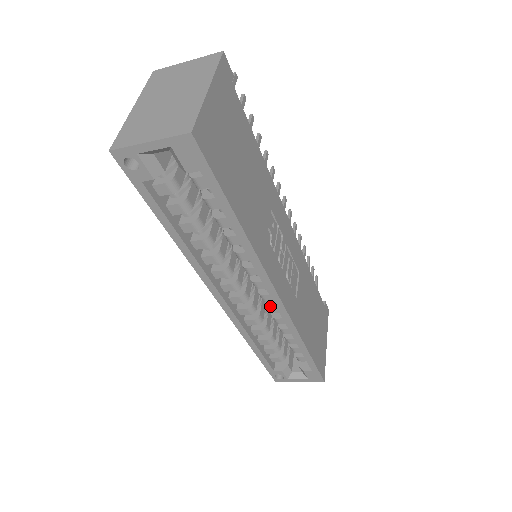
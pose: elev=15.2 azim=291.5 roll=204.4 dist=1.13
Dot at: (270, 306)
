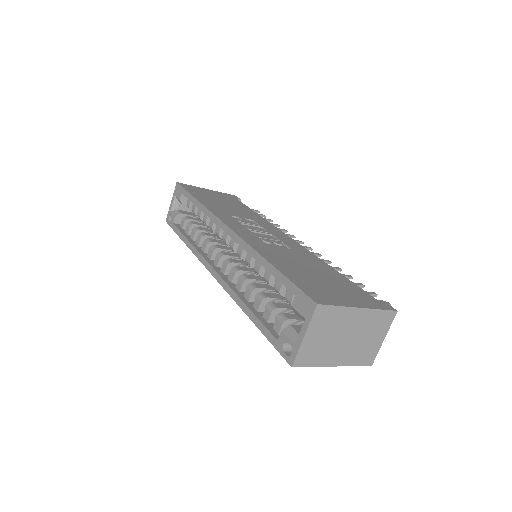
Dot at: (238, 250)
